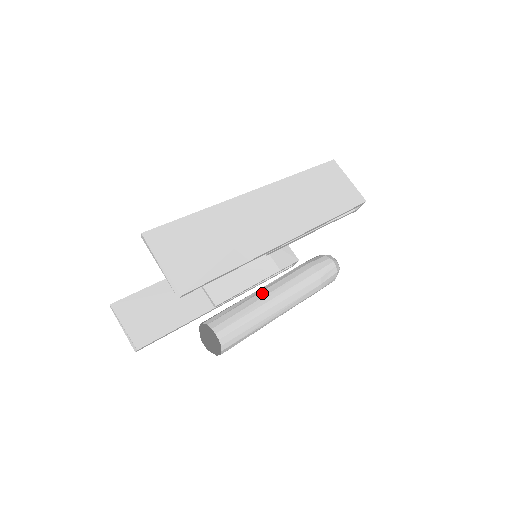
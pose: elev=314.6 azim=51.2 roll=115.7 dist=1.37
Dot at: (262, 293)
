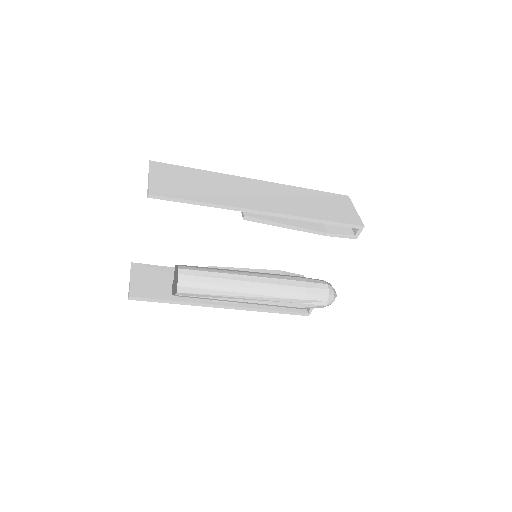
Dot at: (241, 271)
